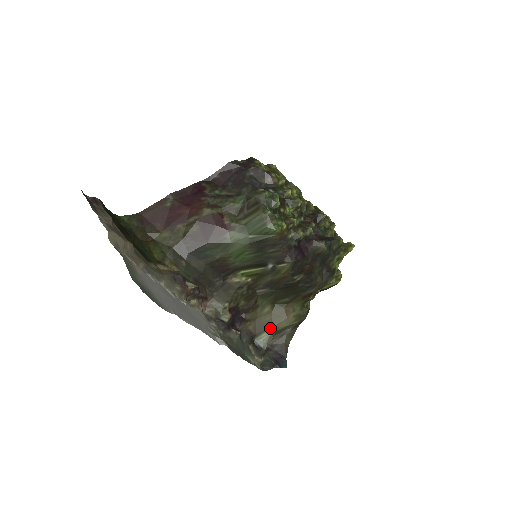
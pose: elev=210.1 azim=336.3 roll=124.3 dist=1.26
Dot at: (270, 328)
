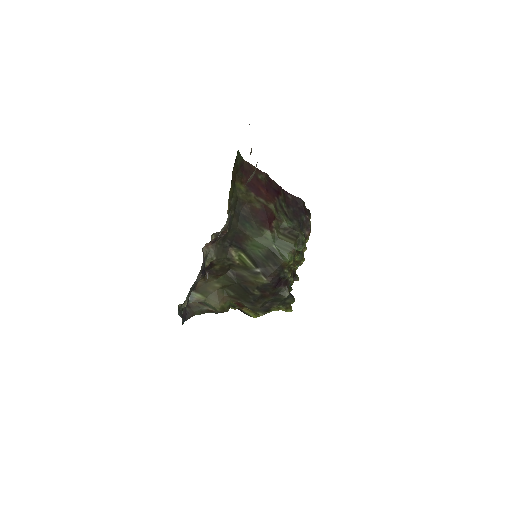
Dot at: (205, 296)
